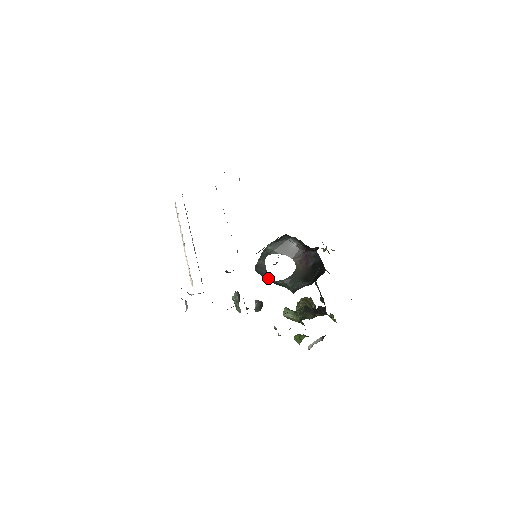
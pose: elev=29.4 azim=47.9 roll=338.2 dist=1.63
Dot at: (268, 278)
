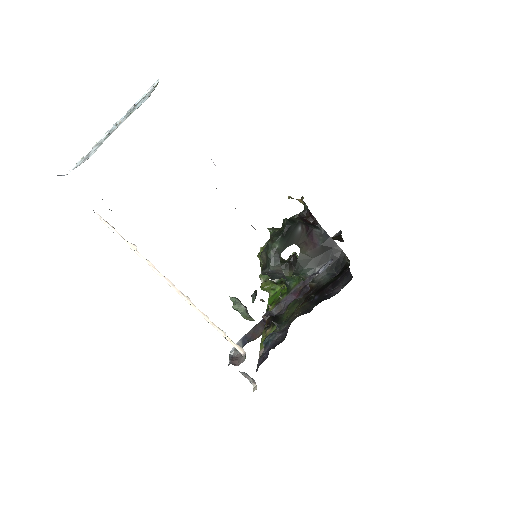
Dot at: occluded
